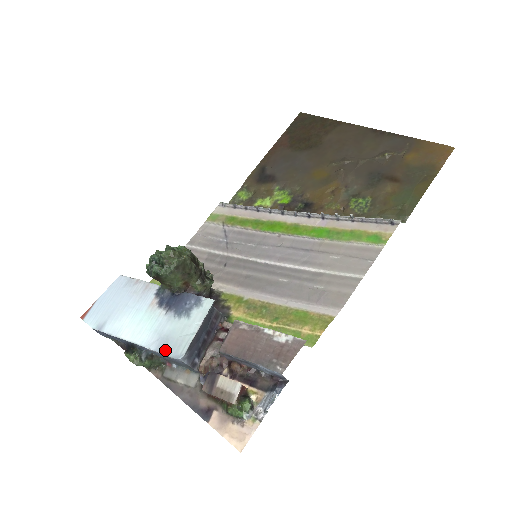
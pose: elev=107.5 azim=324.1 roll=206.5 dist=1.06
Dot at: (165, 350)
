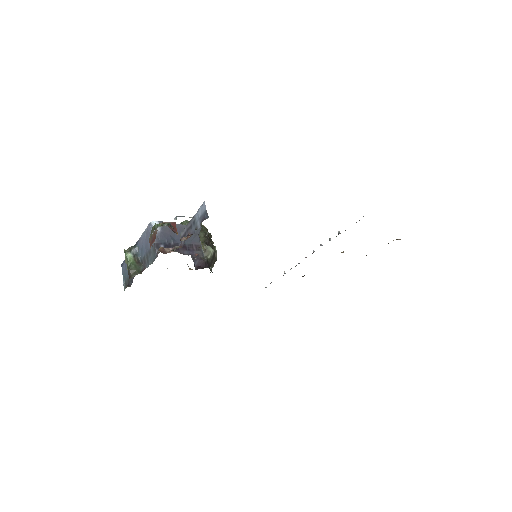
Dot at: occluded
